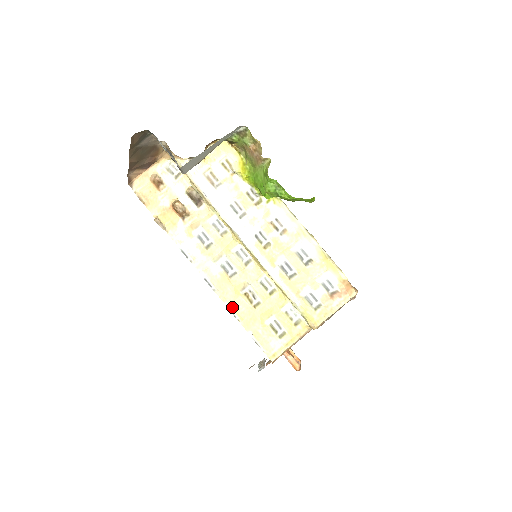
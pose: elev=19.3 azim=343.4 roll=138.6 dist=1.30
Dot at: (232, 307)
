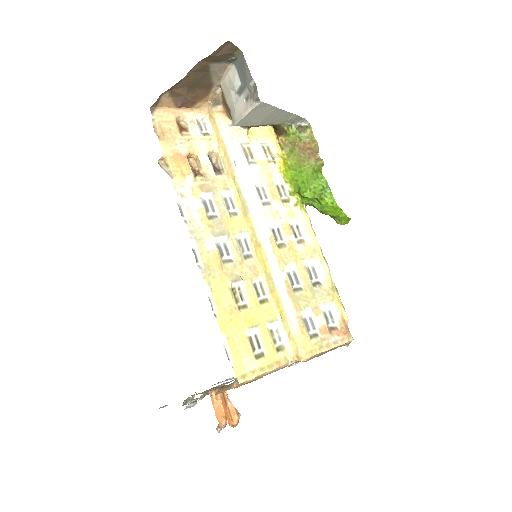
Dot at: (214, 296)
